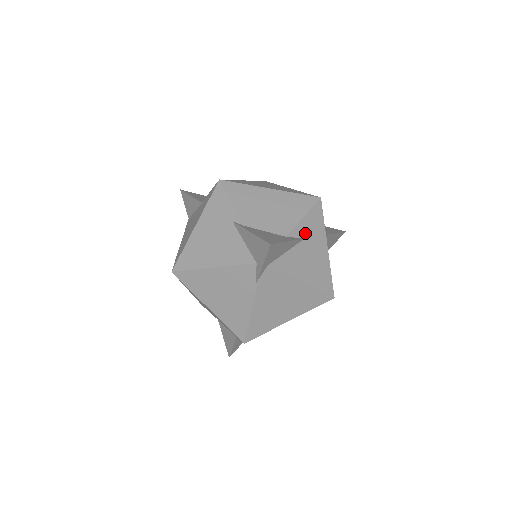
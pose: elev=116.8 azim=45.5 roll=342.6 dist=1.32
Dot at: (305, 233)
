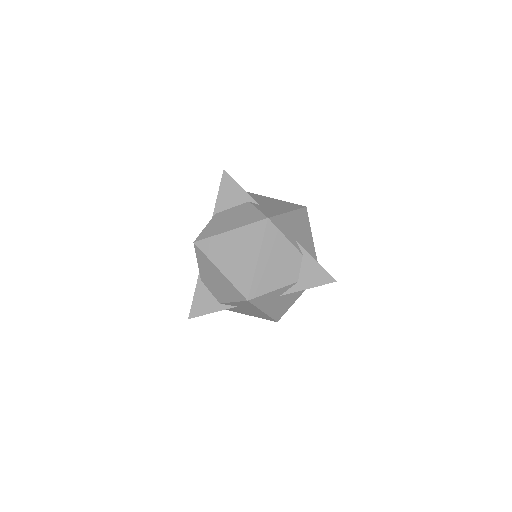
Dot at: (237, 305)
